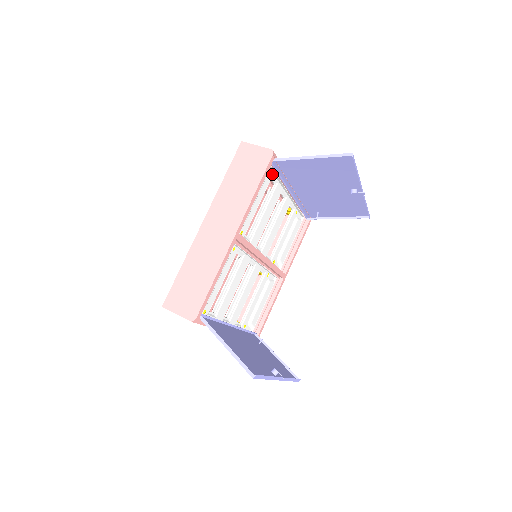
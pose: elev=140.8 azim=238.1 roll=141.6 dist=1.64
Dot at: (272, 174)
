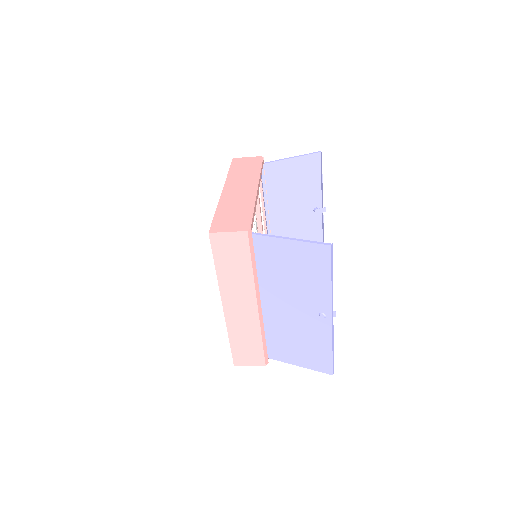
Dot at: occluded
